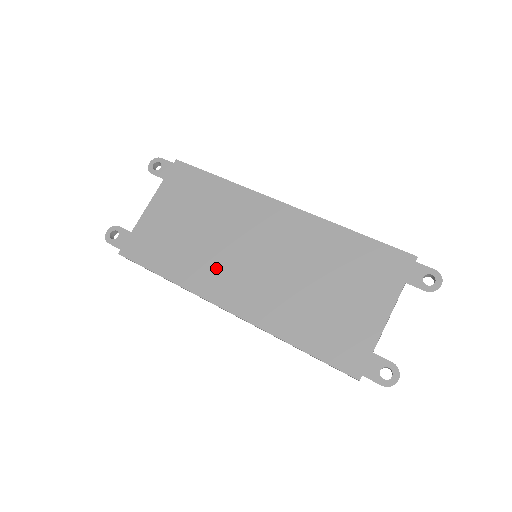
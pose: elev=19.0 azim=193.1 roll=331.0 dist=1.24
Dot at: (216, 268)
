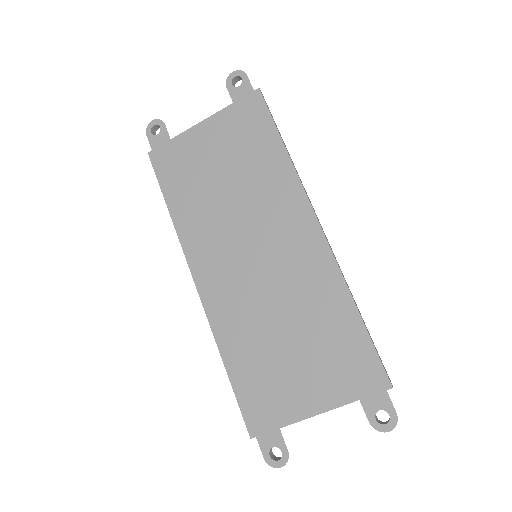
Dot at: (214, 239)
